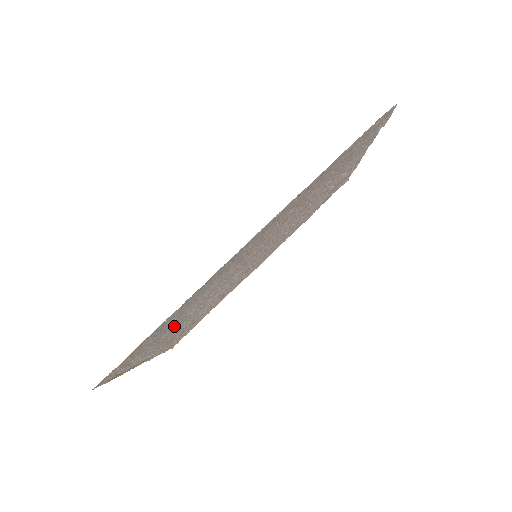
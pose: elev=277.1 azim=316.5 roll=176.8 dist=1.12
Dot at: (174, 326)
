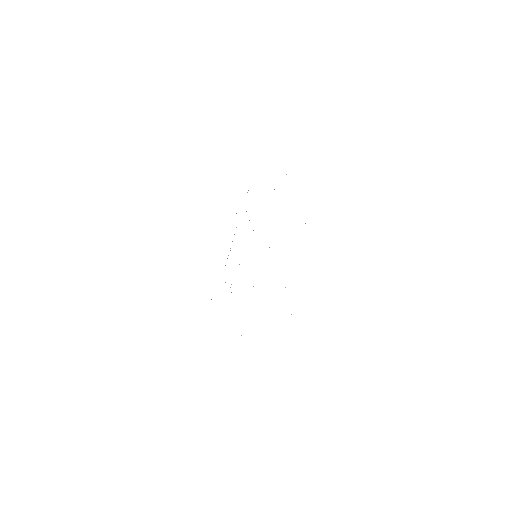
Dot at: occluded
